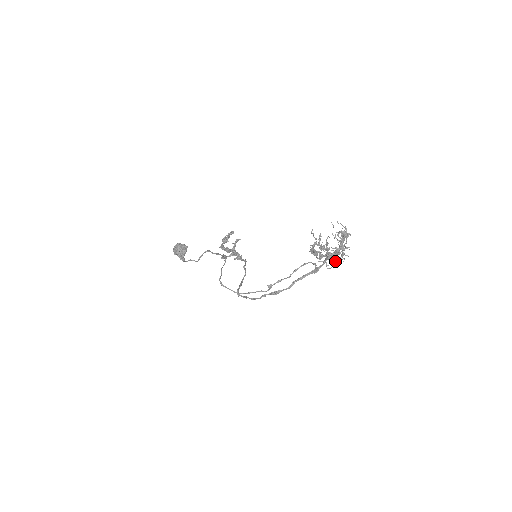
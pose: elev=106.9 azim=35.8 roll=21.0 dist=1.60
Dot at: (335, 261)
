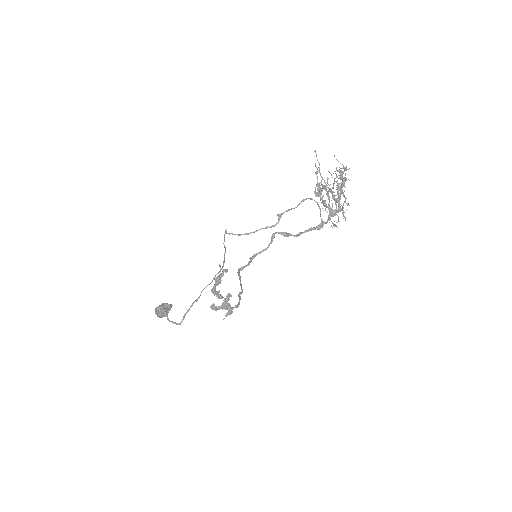
Dot at: (338, 216)
